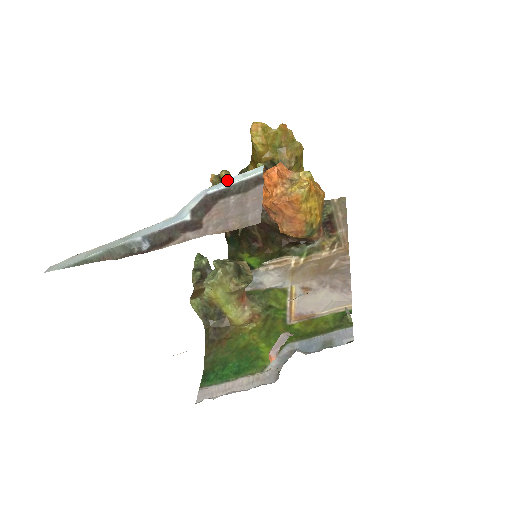
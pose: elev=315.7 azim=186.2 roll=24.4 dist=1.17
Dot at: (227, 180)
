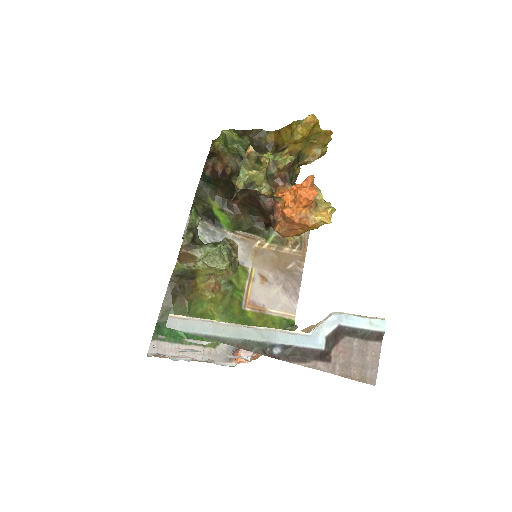
Dot at: (357, 318)
